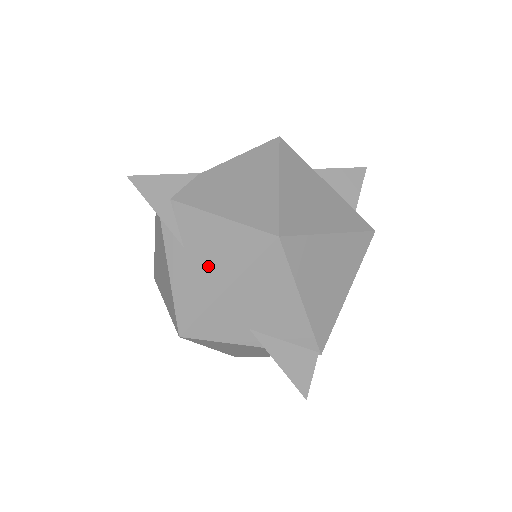
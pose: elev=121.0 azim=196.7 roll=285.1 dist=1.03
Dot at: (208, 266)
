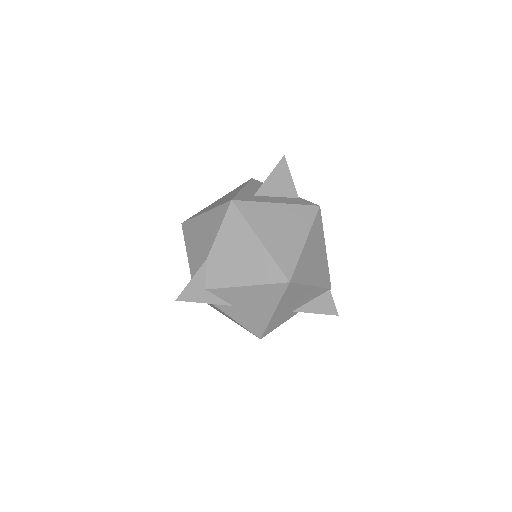
Dot at: (255, 308)
